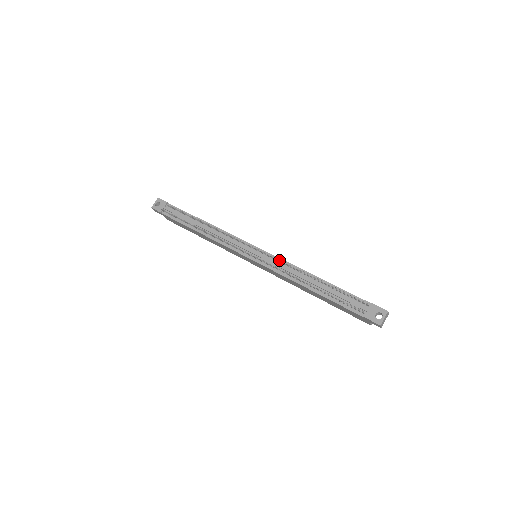
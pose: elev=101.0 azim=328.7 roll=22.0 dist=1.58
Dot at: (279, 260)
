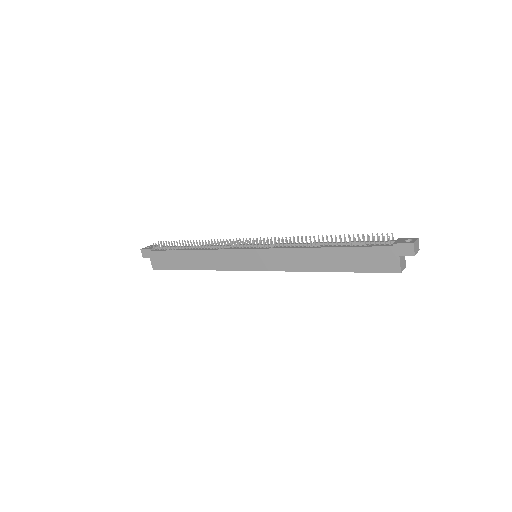
Dot at: (285, 237)
